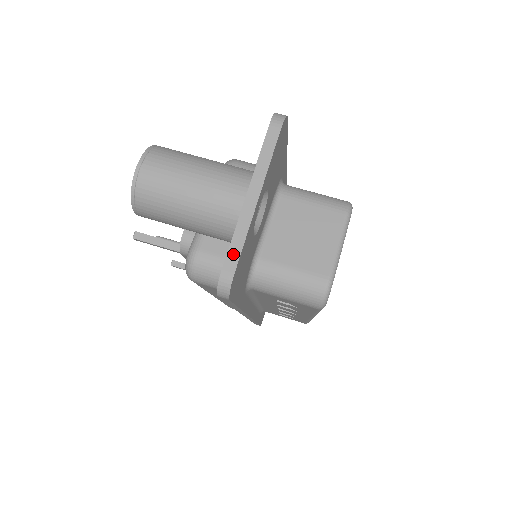
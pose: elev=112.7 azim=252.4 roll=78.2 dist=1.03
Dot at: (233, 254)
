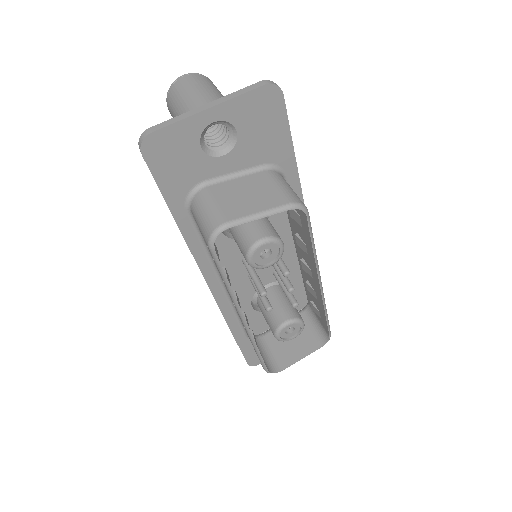
Dot at: (164, 124)
